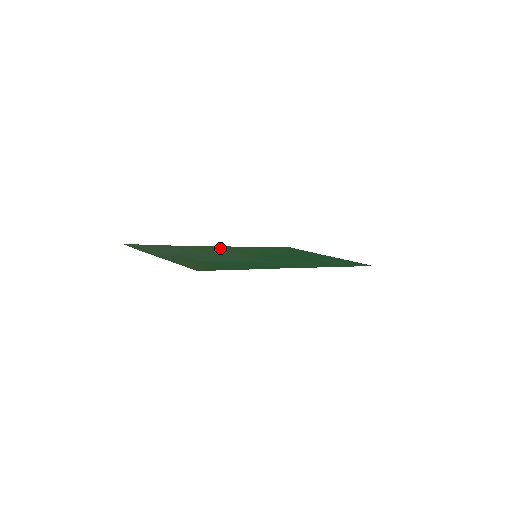
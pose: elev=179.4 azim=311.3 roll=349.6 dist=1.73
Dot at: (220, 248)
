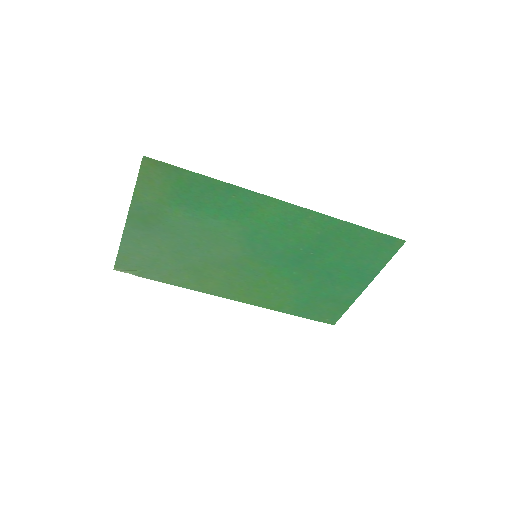
Dot at: (227, 287)
